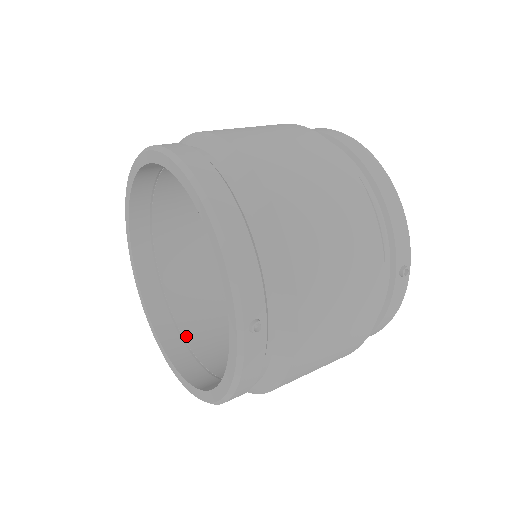
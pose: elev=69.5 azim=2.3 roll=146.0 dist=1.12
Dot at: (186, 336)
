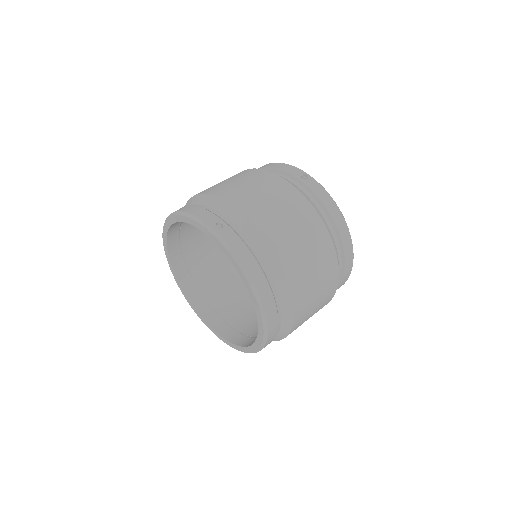
Dot at: occluded
